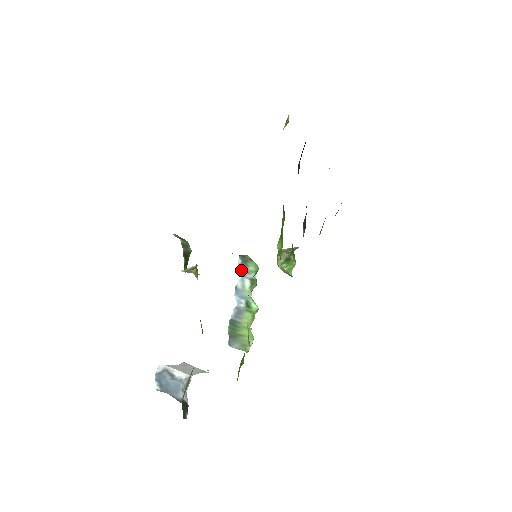
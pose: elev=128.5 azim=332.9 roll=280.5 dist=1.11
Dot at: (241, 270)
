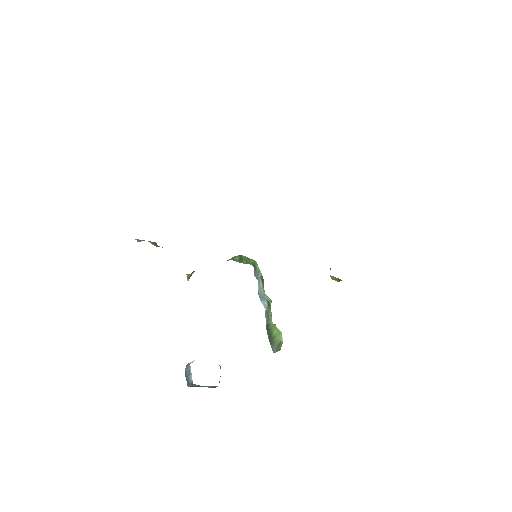
Dot at: (255, 276)
